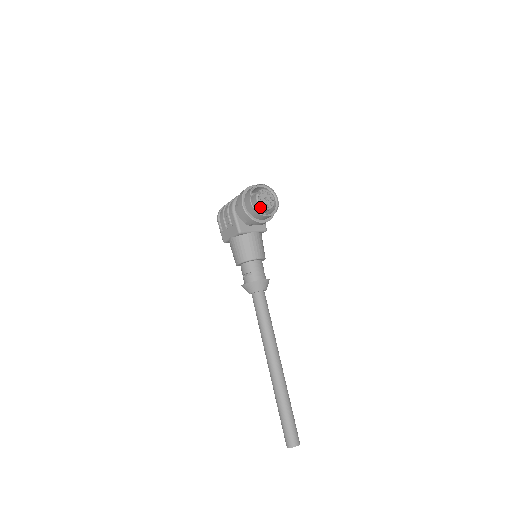
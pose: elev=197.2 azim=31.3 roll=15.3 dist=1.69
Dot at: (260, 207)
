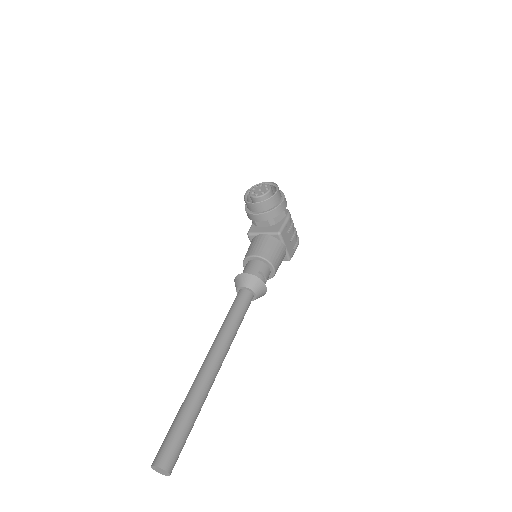
Dot at: (250, 197)
